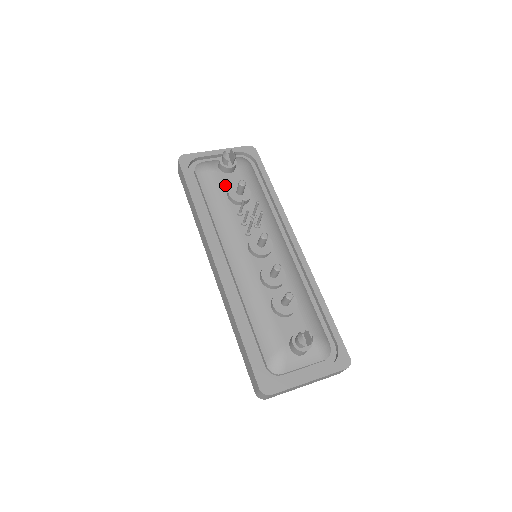
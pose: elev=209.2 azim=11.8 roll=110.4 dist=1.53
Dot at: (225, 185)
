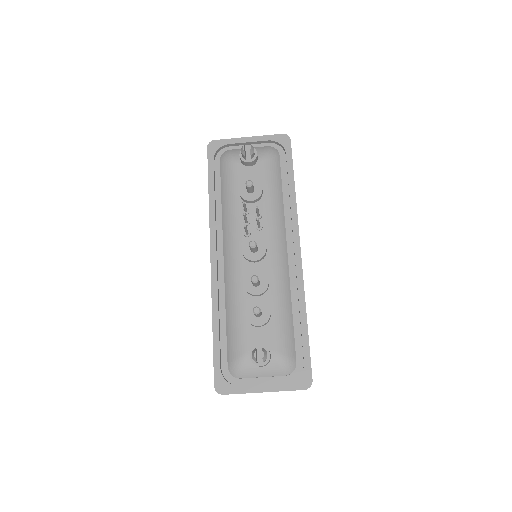
Dot at: (241, 179)
